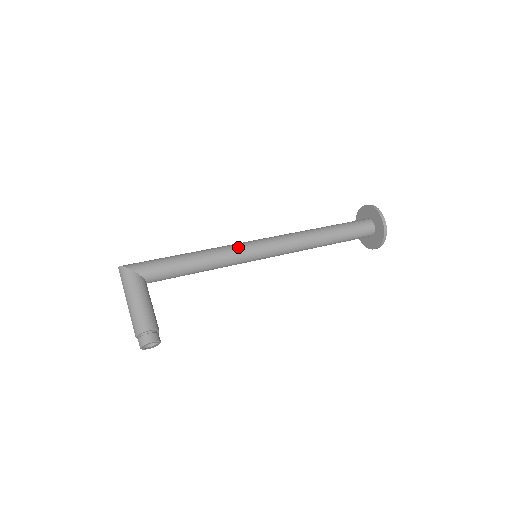
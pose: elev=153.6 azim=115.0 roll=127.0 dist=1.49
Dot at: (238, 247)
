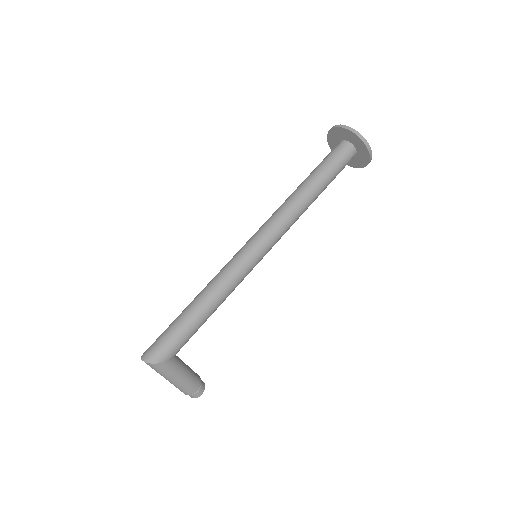
Dot at: (246, 269)
